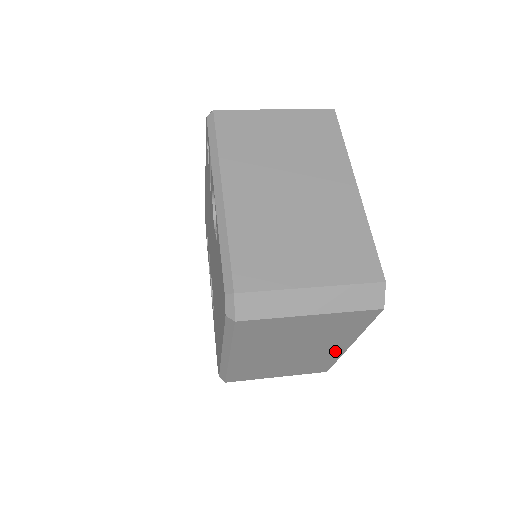
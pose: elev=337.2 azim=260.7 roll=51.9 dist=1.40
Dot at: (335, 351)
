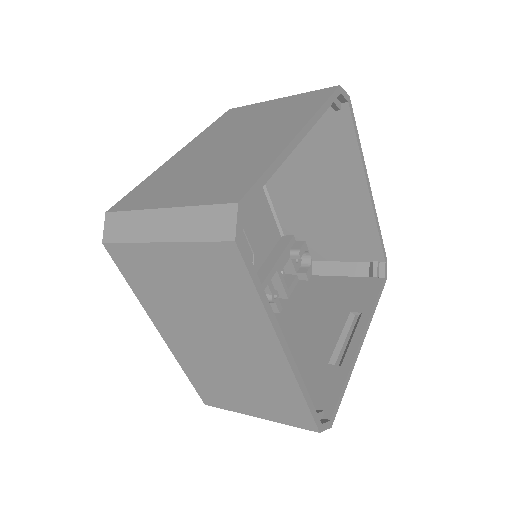
Dot at: (275, 362)
